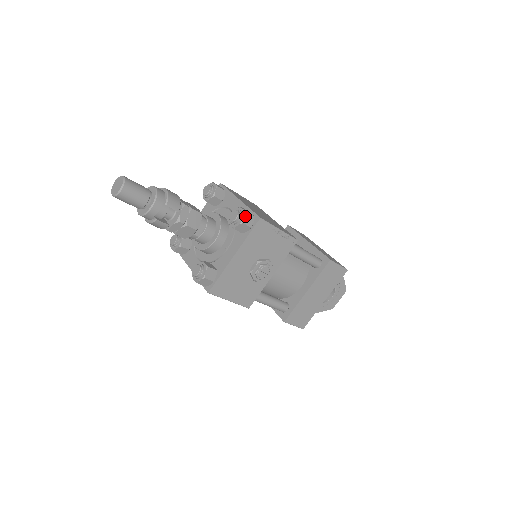
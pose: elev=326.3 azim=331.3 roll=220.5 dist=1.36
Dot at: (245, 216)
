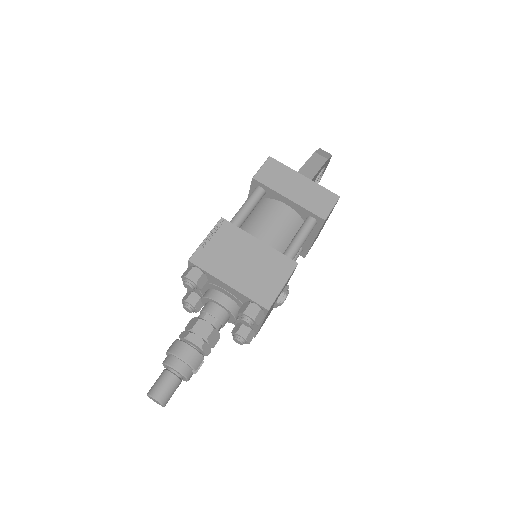
Dot at: (256, 321)
